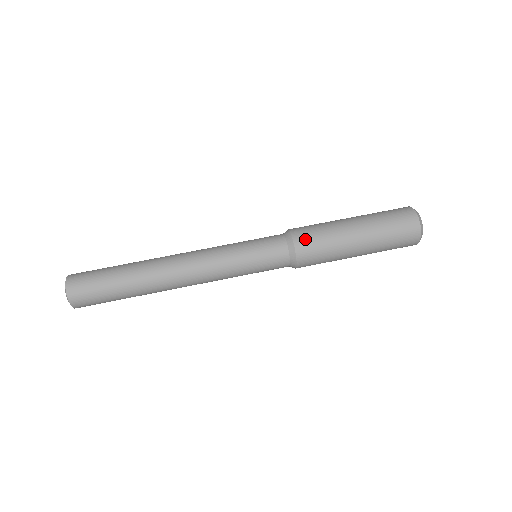
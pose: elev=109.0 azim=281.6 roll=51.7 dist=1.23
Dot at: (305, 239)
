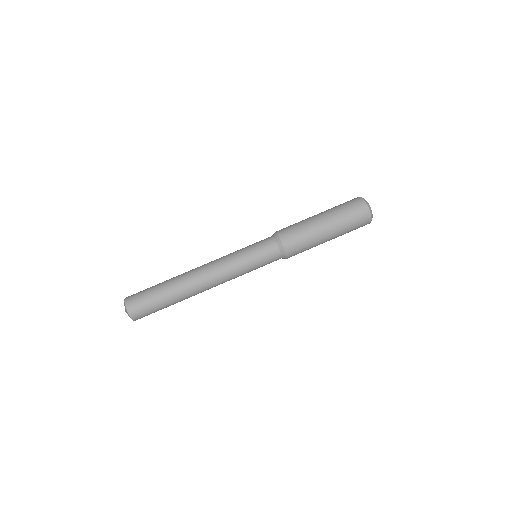
Dot at: (289, 239)
